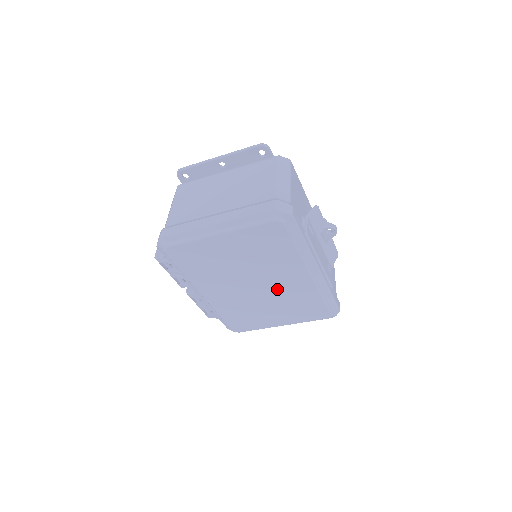
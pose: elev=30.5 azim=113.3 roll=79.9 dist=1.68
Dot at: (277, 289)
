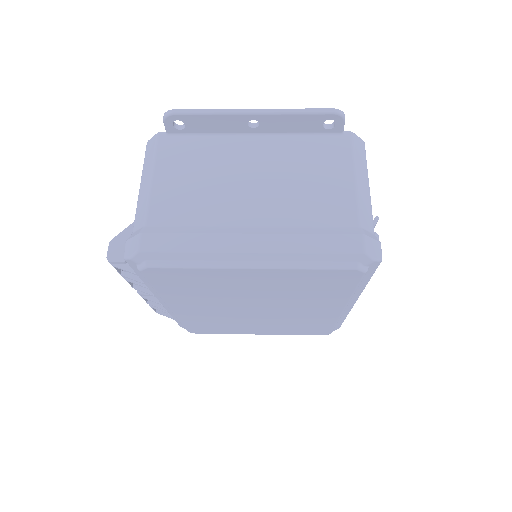
Dot at: (285, 314)
